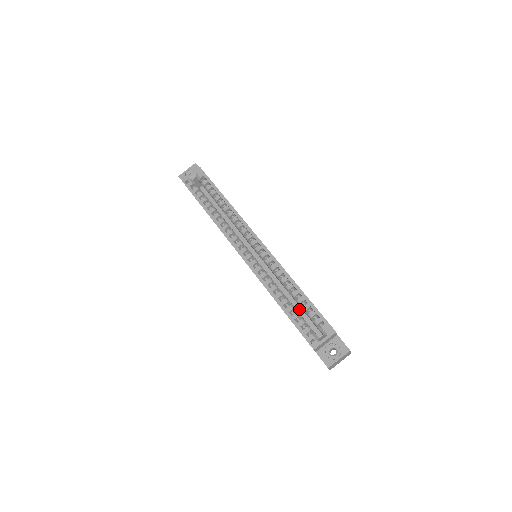
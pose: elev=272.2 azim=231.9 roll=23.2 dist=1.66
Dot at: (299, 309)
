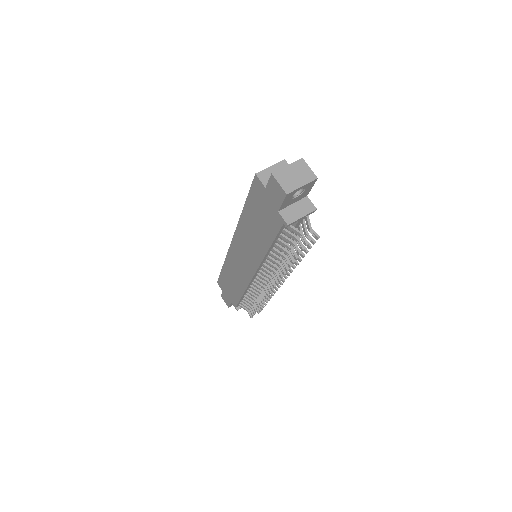
Dot at: occluded
